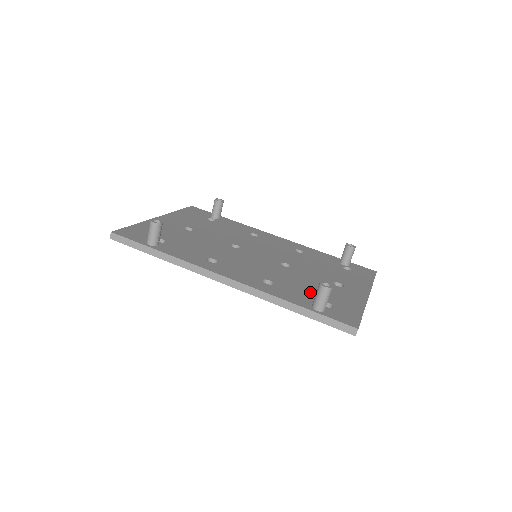
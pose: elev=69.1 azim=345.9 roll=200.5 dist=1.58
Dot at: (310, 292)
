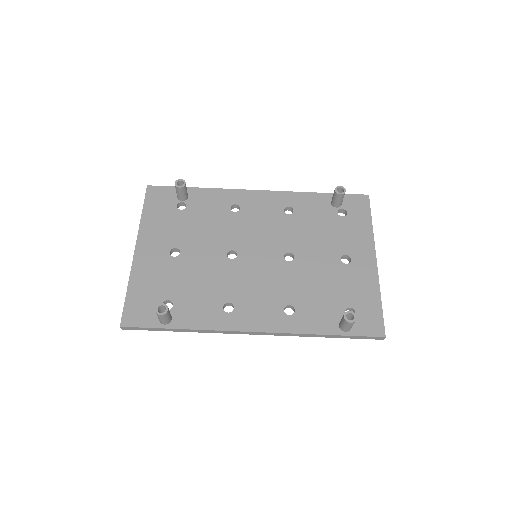
Dot at: (329, 299)
